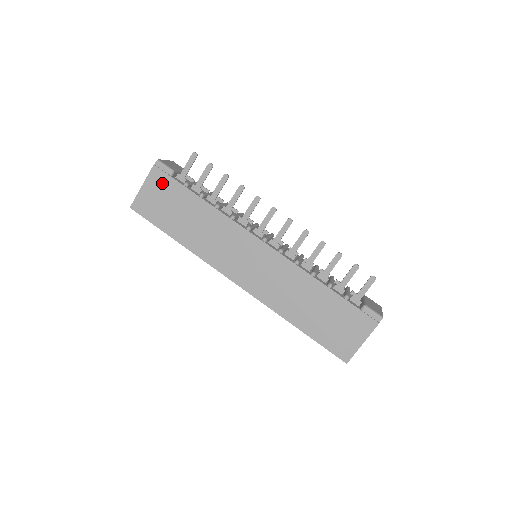
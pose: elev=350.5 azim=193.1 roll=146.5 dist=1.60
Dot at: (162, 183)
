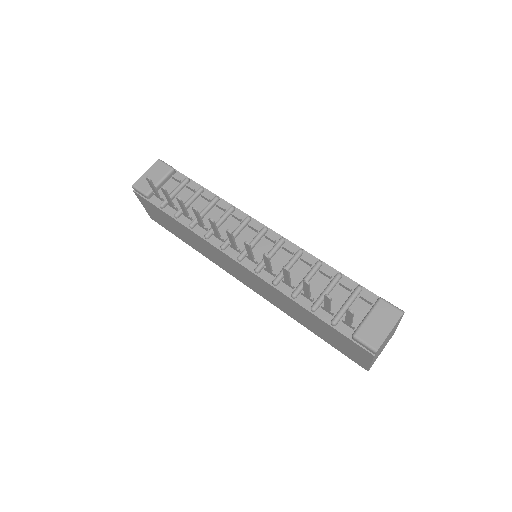
Dot at: (149, 205)
